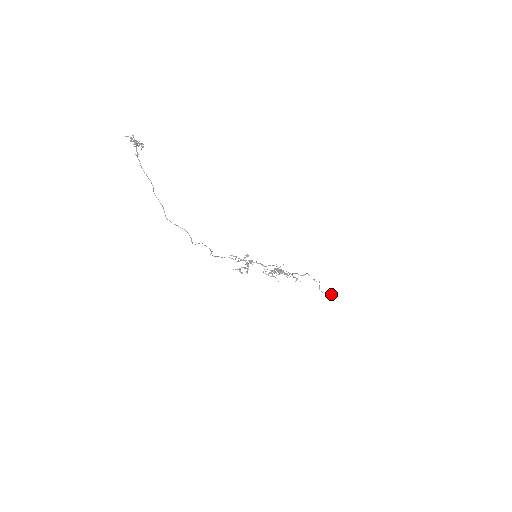
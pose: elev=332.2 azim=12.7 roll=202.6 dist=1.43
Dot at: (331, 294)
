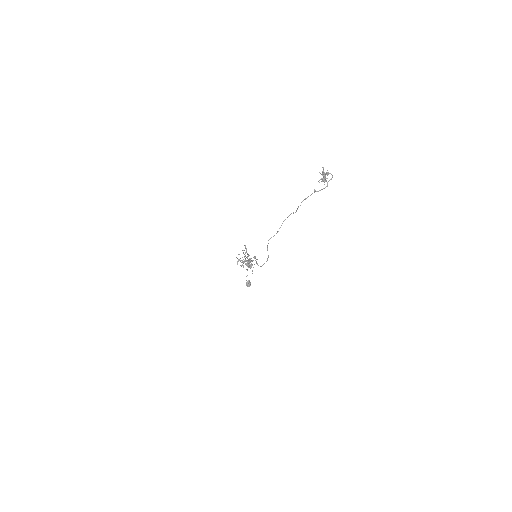
Dot at: (250, 285)
